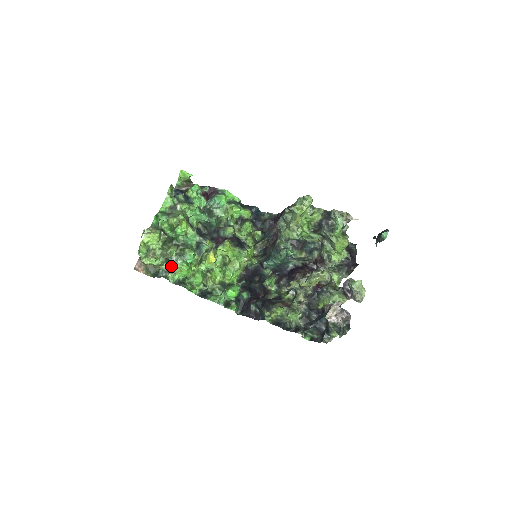
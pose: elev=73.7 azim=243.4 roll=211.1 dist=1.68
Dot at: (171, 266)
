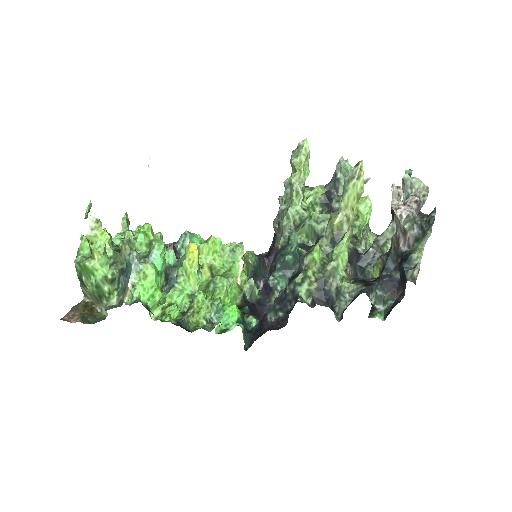
Dot at: (127, 283)
